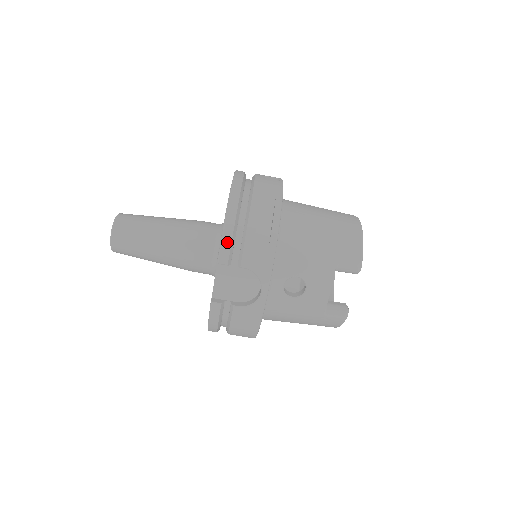
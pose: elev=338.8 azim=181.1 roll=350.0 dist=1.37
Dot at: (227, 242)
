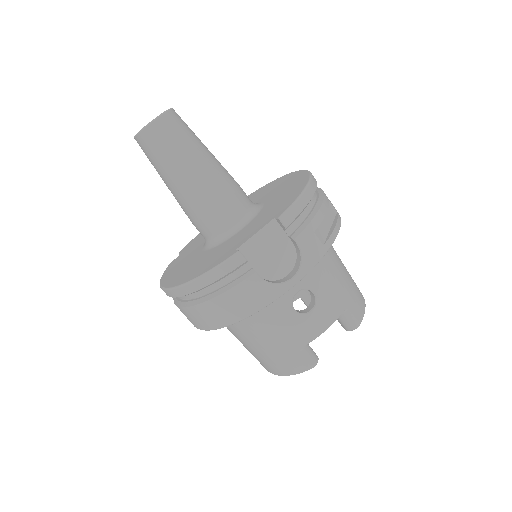
Dot at: (298, 208)
